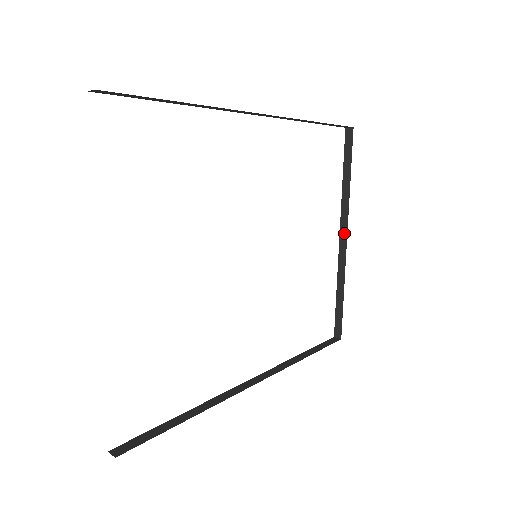
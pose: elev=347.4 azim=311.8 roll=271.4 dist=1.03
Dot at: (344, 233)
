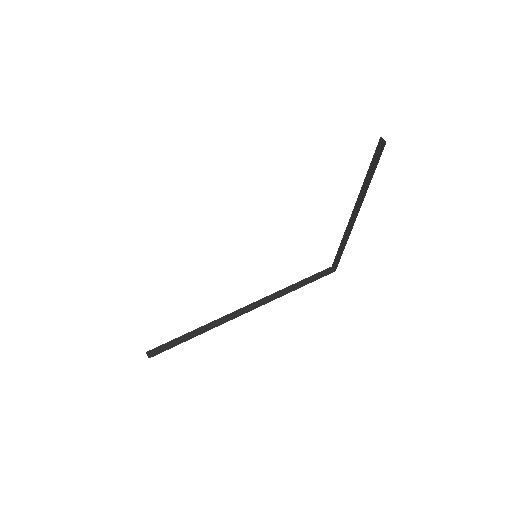
Dot at: (356, 212)
